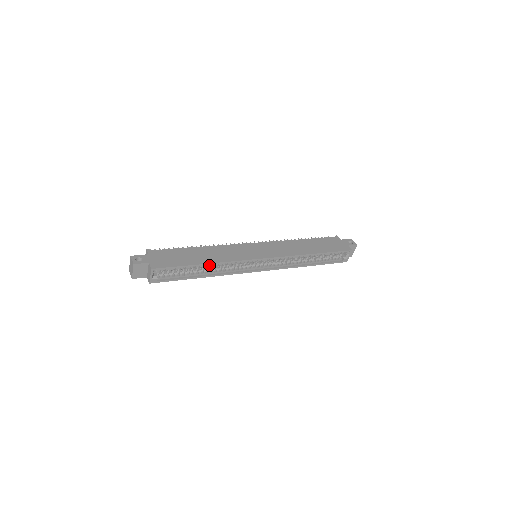
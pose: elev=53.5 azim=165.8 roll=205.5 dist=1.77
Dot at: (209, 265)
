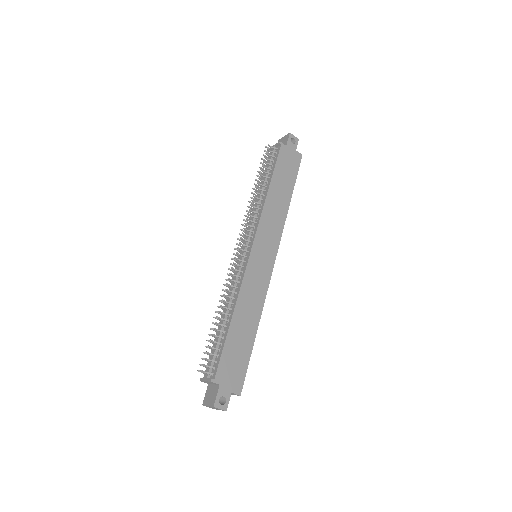
Dot at: (253, 324)
